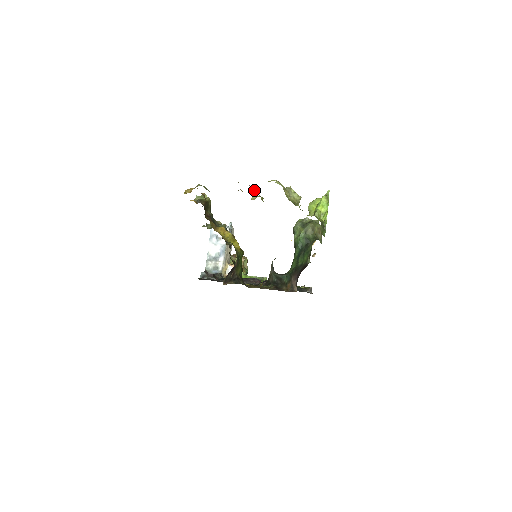
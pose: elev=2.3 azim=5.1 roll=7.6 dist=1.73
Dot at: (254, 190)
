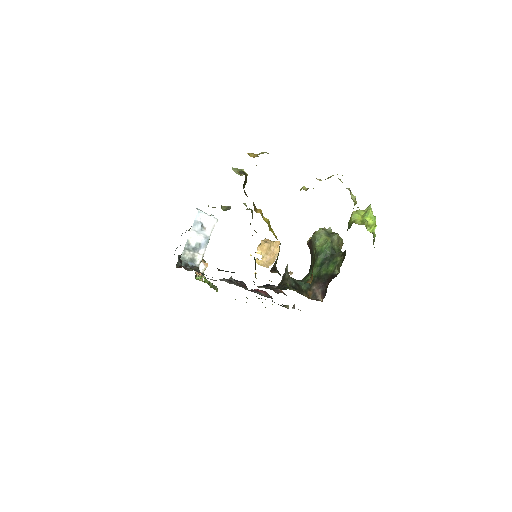
Dot at: (318, 179)
